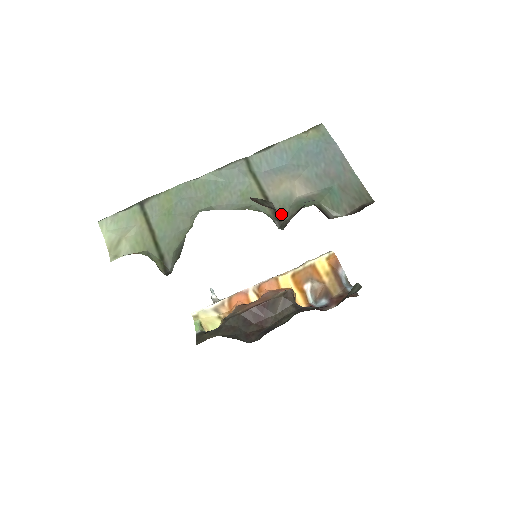
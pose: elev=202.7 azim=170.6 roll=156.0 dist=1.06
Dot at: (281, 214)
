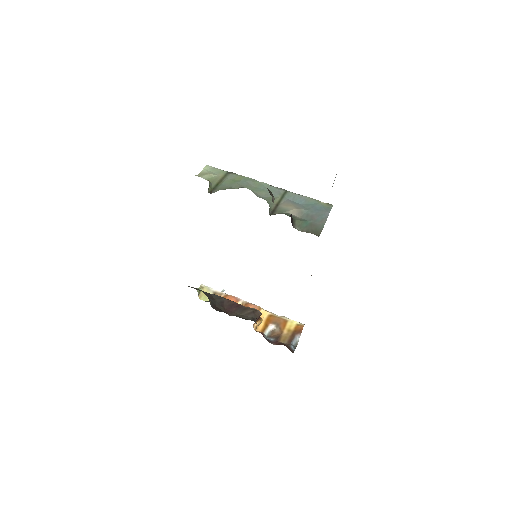
Dot at: (276, 212)
